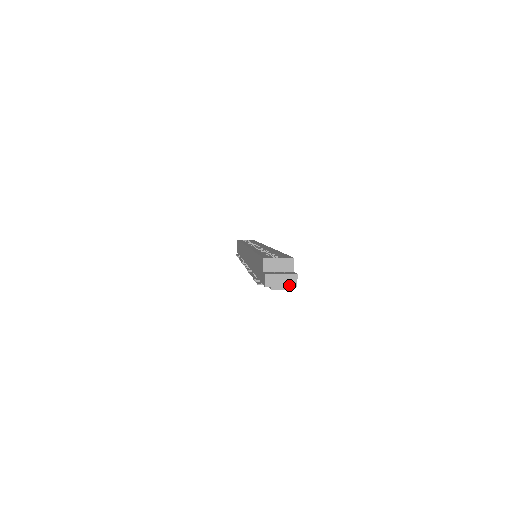
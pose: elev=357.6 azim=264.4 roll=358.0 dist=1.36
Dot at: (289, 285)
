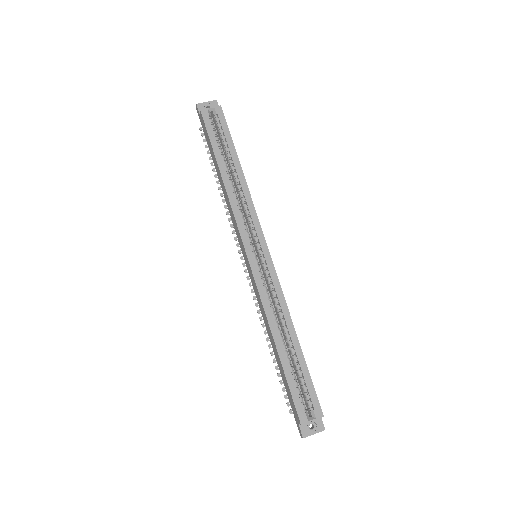
Dot at: occluded
